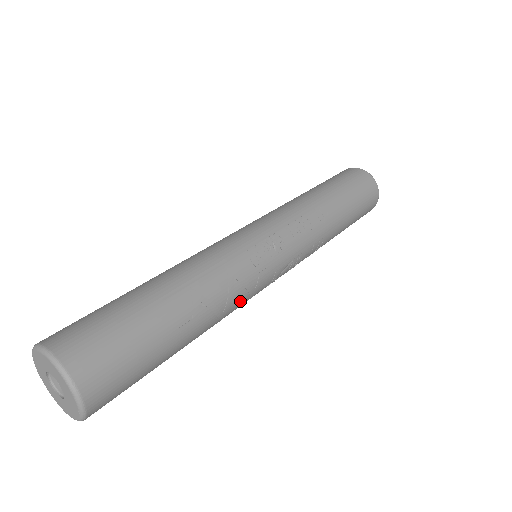
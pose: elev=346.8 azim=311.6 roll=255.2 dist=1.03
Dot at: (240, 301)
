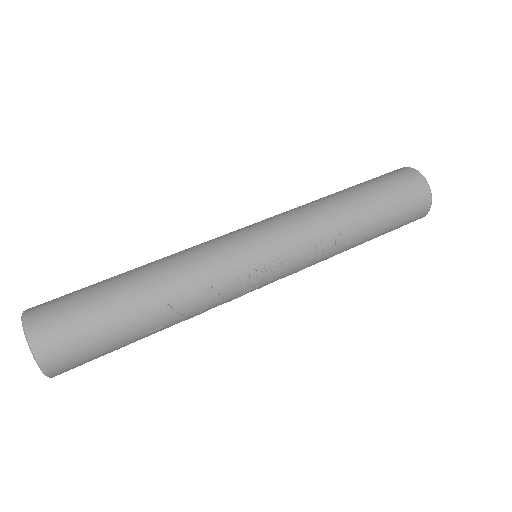
Dot at: occluded
